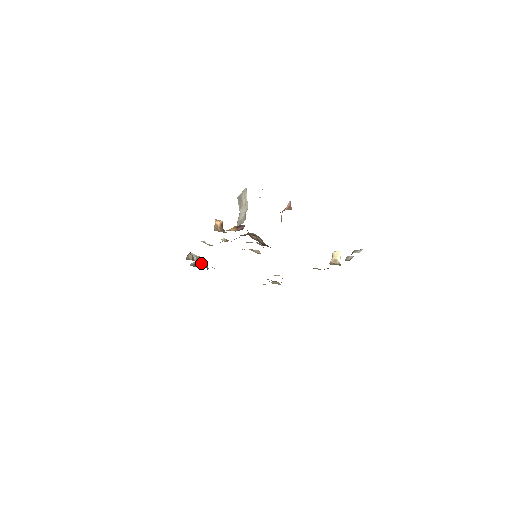
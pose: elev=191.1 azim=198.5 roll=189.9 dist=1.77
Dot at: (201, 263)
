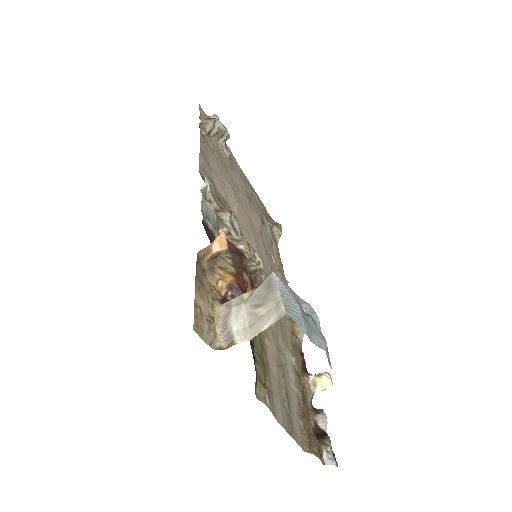
Dot at: (218, 139)
